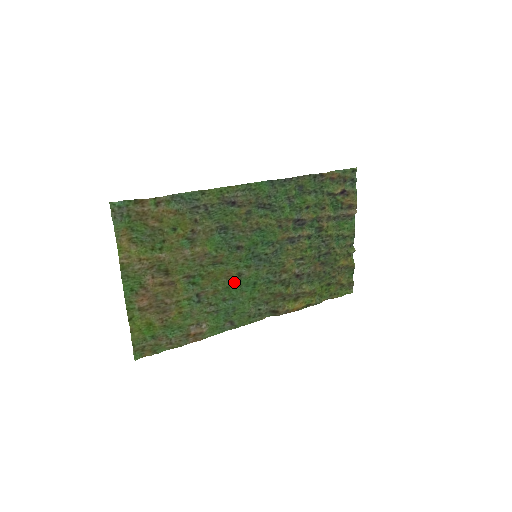
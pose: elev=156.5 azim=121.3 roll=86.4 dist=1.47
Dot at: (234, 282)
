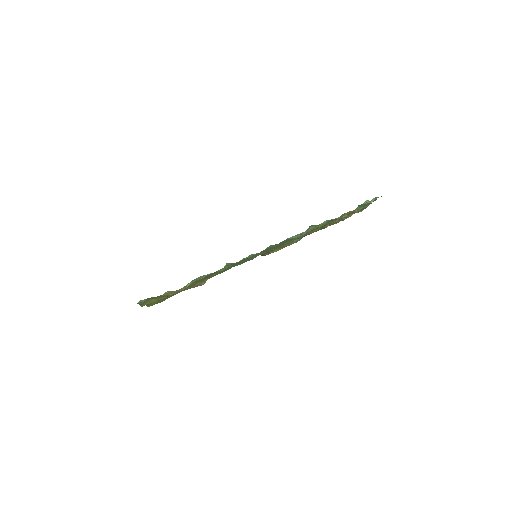
Dot at: occluded
